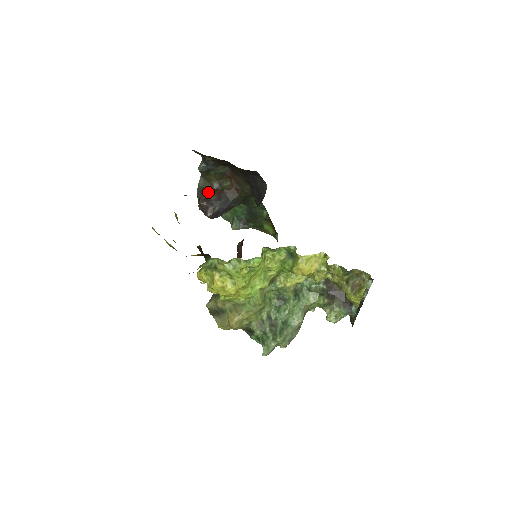
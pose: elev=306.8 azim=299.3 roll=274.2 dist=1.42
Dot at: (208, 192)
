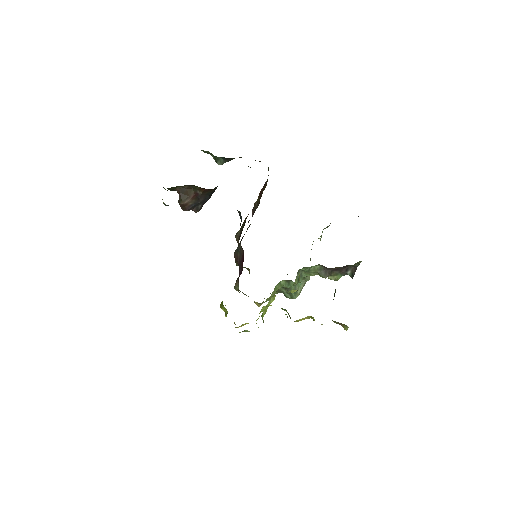
Dot at: (184, 200)
